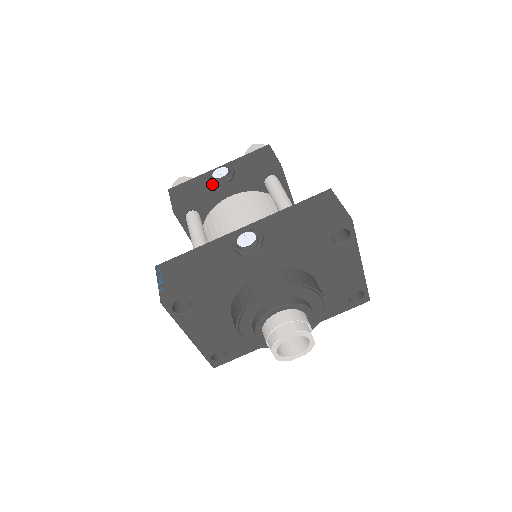
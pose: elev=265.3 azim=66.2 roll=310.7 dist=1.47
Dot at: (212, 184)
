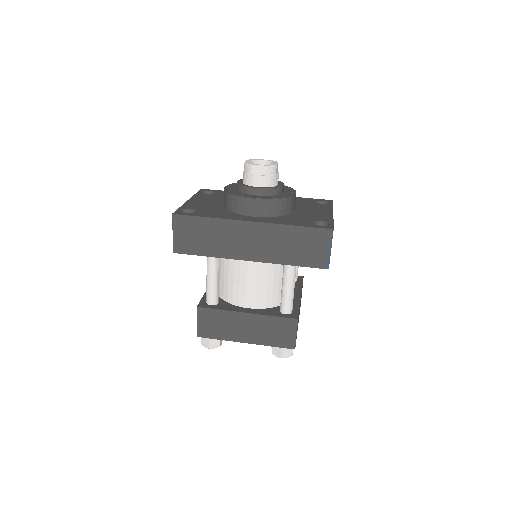
Dot at: occluded
